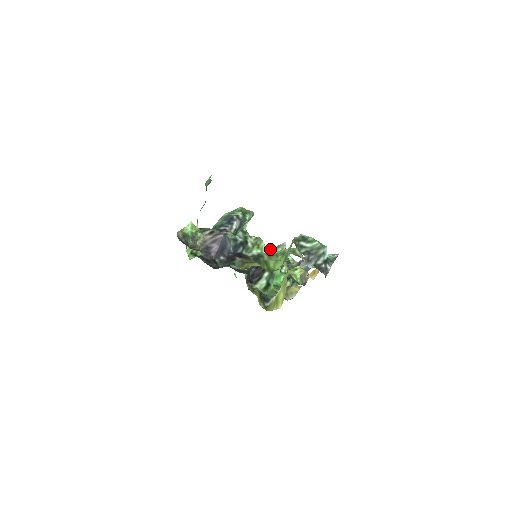
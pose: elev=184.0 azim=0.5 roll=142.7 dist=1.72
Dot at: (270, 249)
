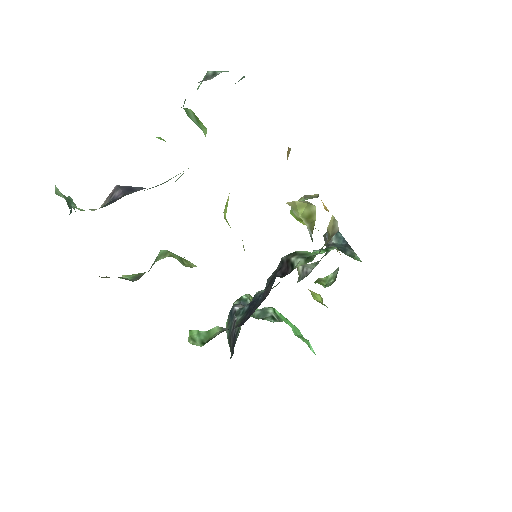
Dot at: (227, 199)
